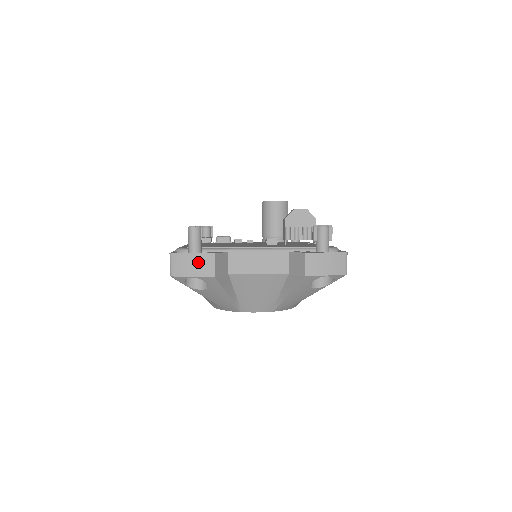
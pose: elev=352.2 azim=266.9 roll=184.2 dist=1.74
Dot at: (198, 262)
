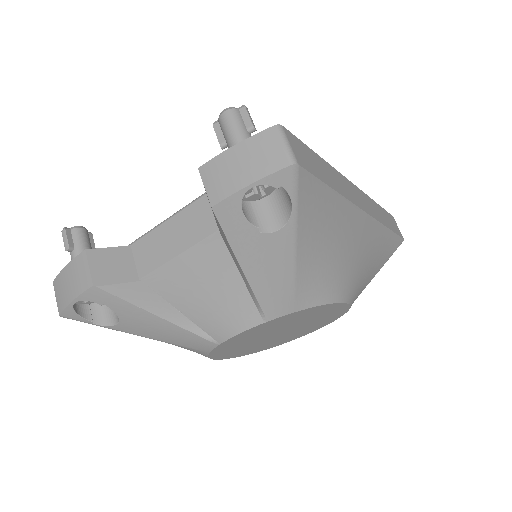
Dot at: (72, 275)
